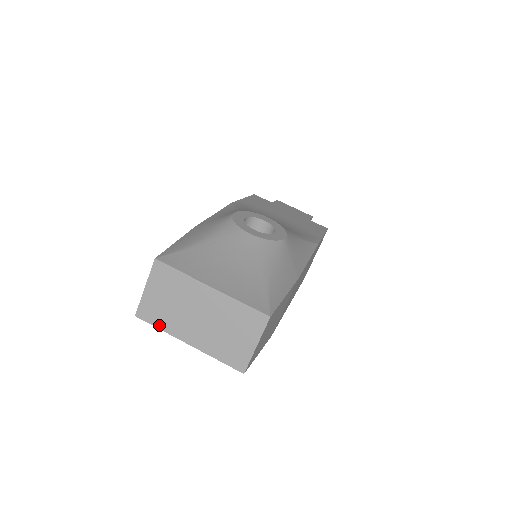
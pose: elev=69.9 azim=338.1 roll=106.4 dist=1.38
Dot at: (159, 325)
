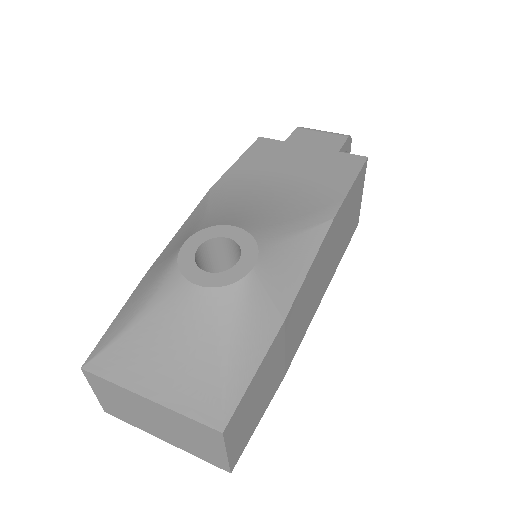
Dot at: (128, 422)
